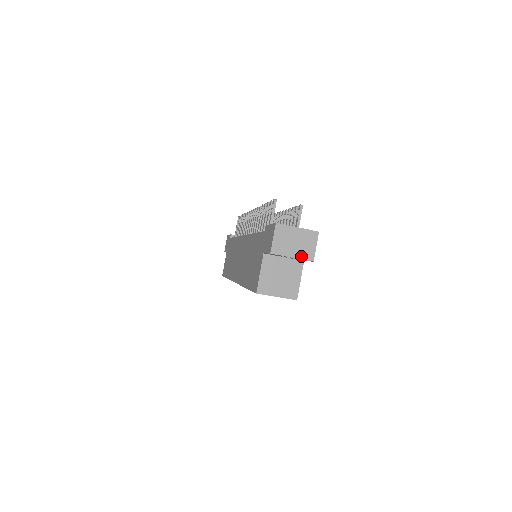
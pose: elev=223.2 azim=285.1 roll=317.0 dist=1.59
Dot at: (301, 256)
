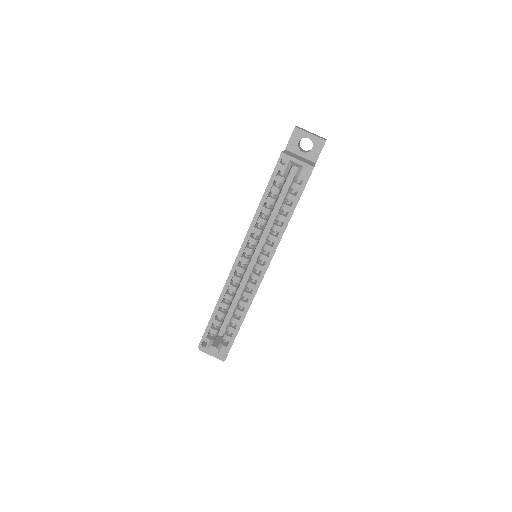
Dot at: (317, 136)
